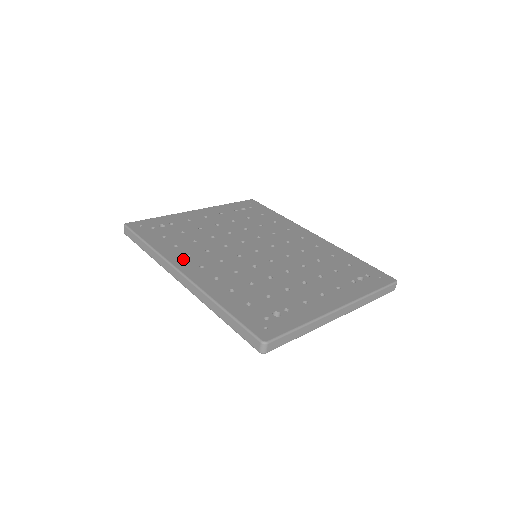
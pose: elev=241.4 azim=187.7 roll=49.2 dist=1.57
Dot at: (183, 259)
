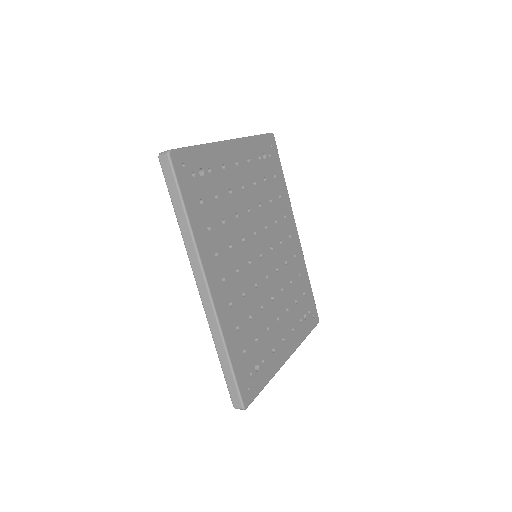
Dot at: (212, 260)
